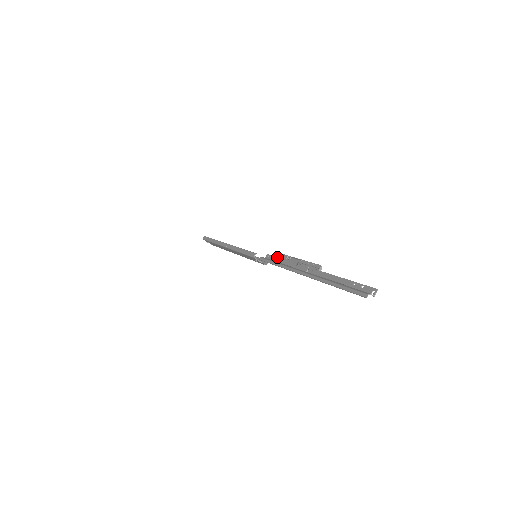
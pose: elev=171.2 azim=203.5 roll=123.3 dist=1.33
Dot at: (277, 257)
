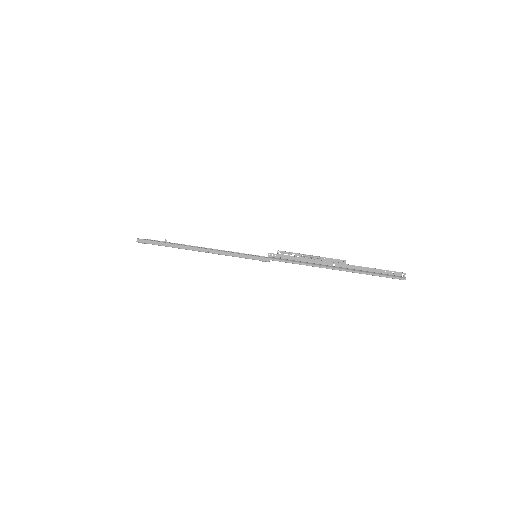
Dot at: (286, 255)
